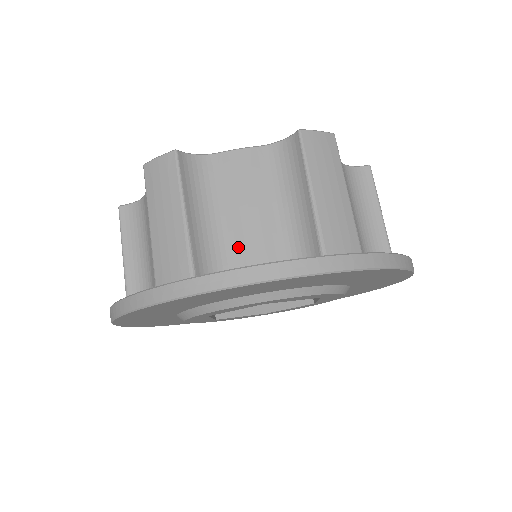
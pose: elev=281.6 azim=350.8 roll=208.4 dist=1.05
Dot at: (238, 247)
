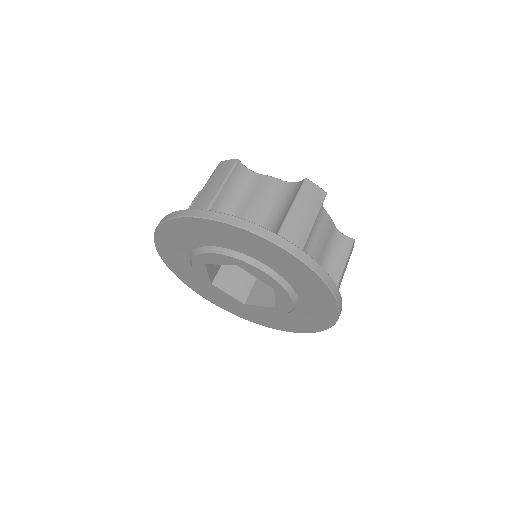
Dot at: occluded
